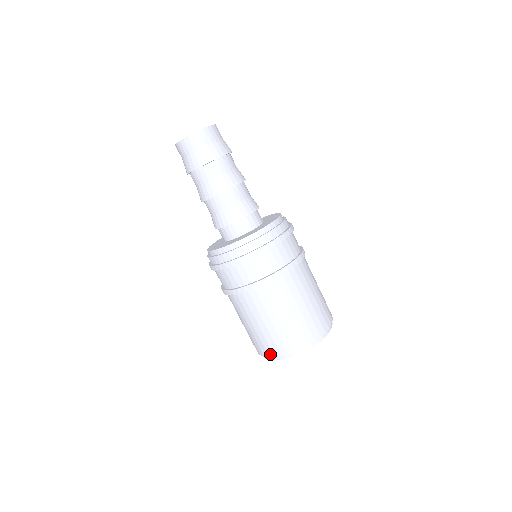
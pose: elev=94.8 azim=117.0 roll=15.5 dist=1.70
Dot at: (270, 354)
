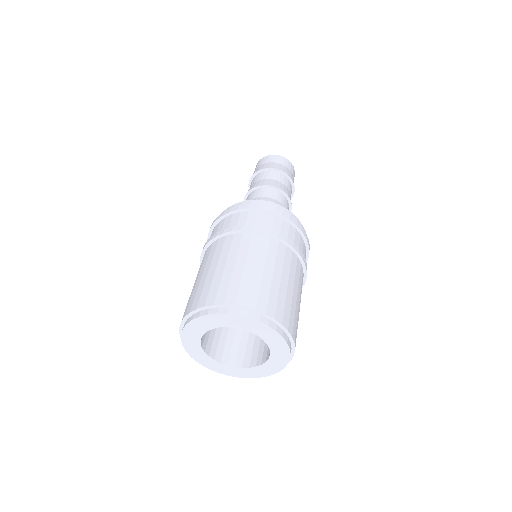
Dot at: (194, 307)
